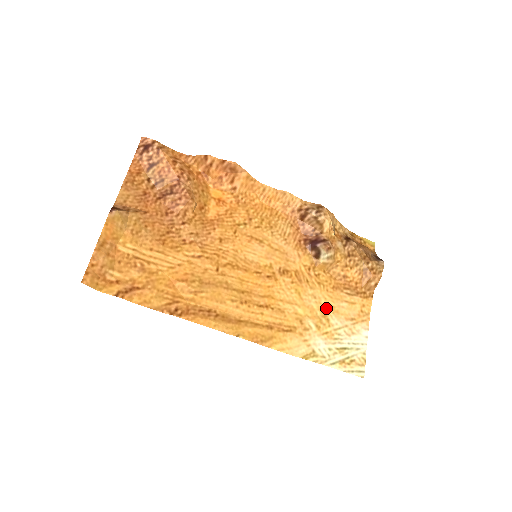
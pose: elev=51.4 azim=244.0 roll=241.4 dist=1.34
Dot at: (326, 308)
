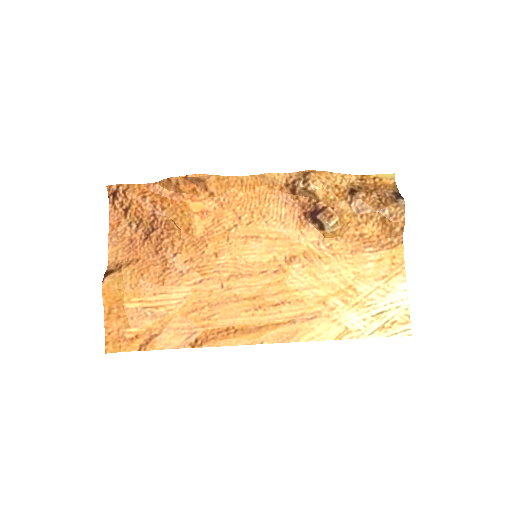
Dot at: (349, 278)
